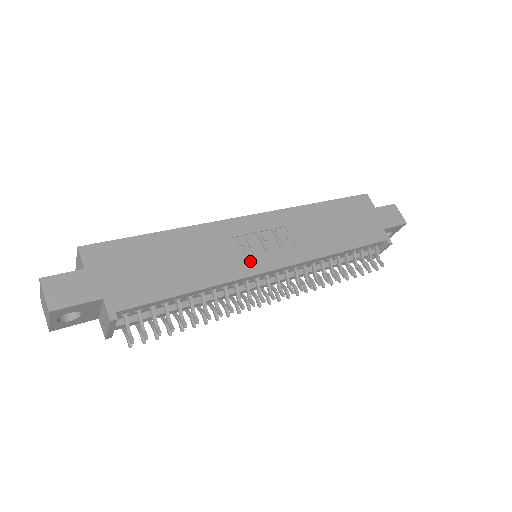
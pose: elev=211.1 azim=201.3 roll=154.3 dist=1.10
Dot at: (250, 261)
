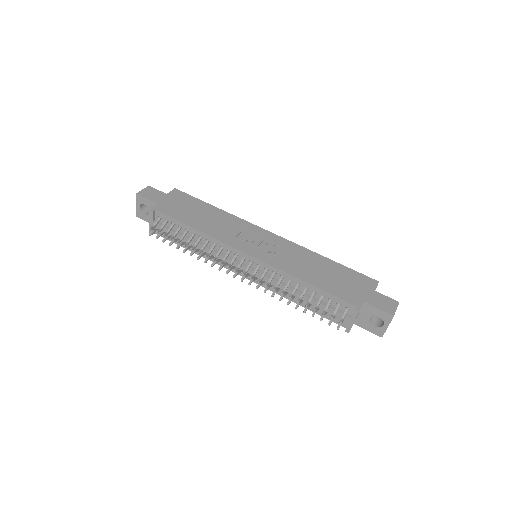
Dot at: (240, 242)
